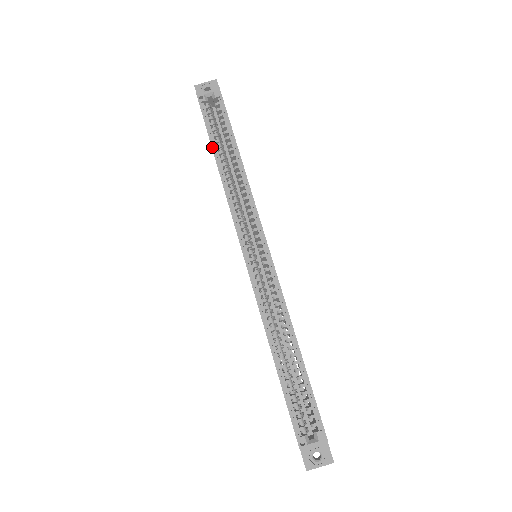
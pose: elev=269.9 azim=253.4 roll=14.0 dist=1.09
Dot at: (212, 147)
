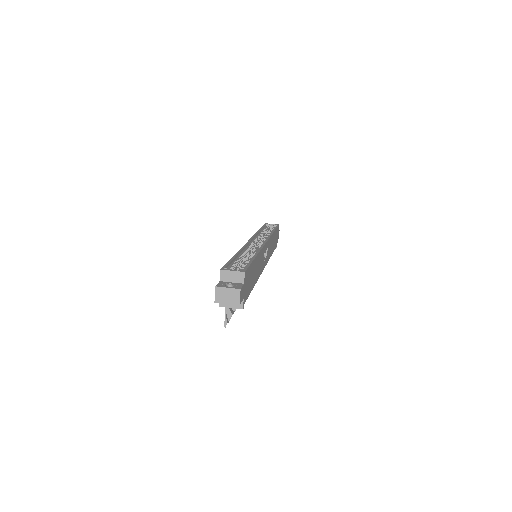
Dot at: (261, 228)
